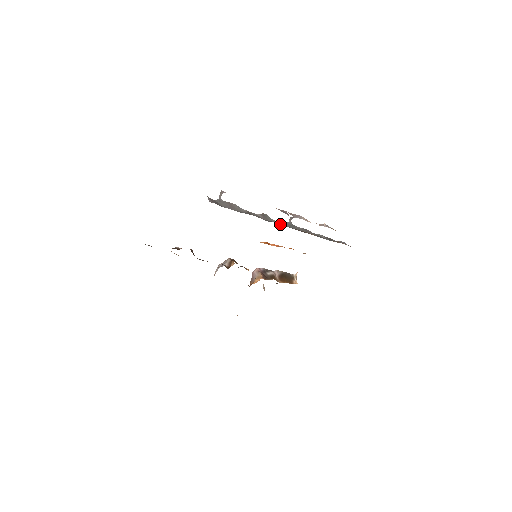
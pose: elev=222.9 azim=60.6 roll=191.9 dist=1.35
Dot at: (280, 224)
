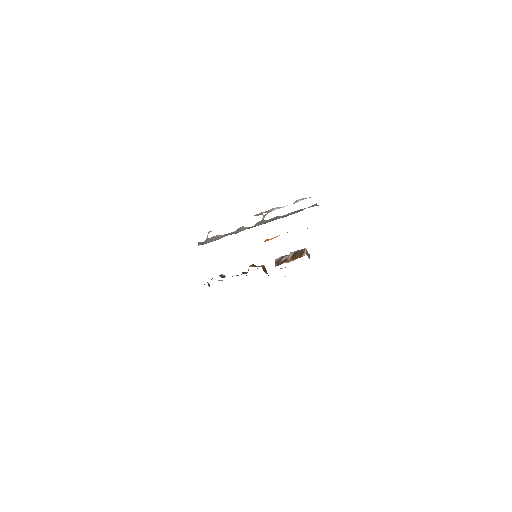
Dot at: occluded
